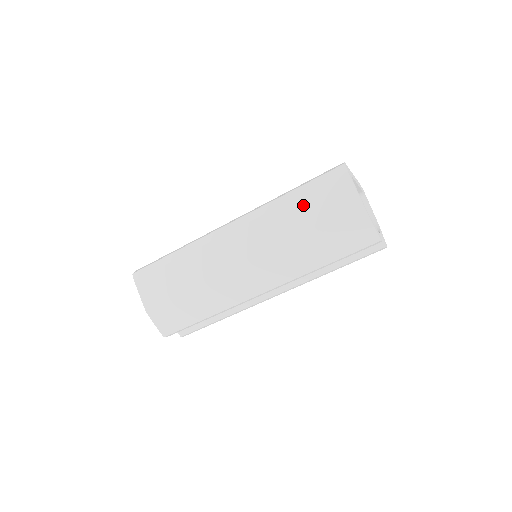
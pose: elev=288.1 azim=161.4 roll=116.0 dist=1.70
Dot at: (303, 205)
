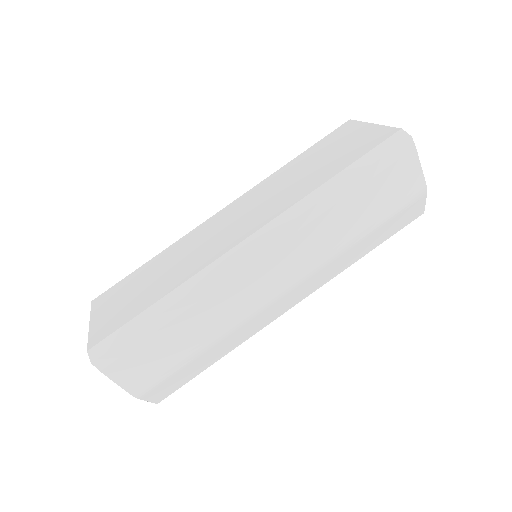
Dot at: (360, 201)
